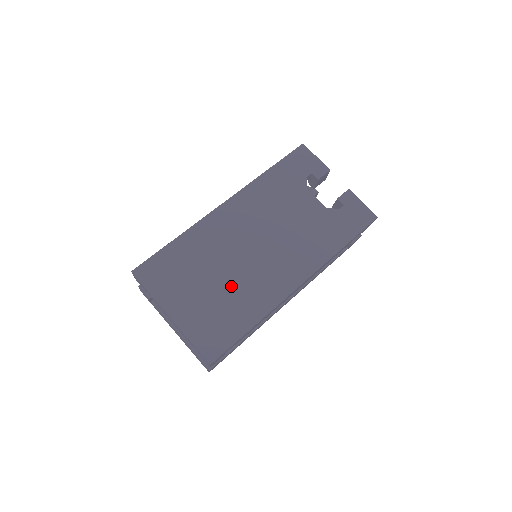
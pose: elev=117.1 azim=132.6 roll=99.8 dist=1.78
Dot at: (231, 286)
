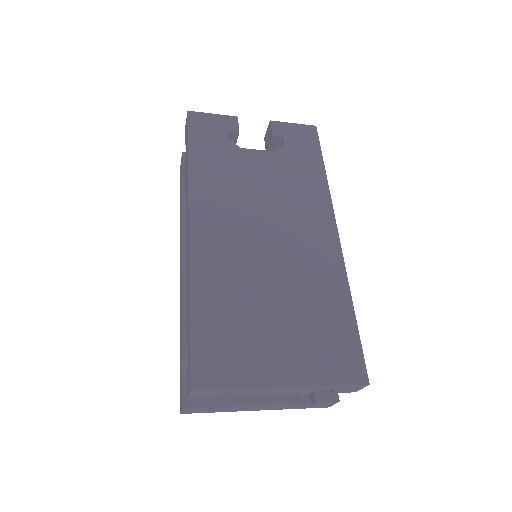
Dot at: (294, 295)
